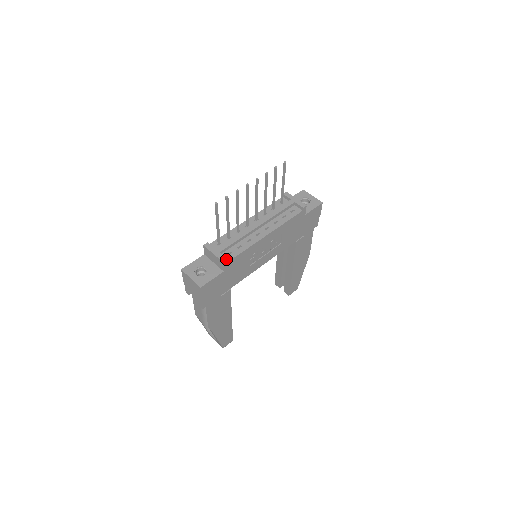
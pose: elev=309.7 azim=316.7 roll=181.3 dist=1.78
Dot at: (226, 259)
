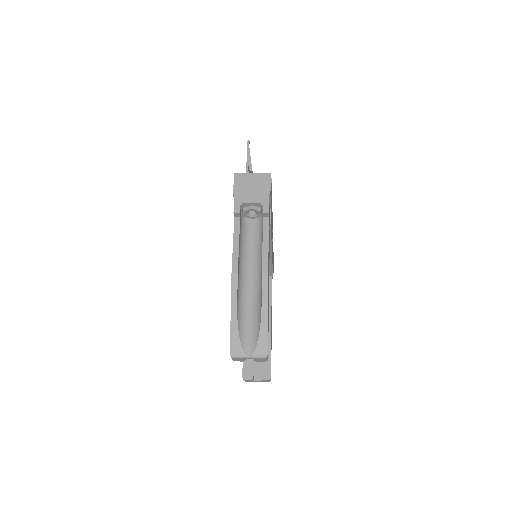
Dot at: occluded
